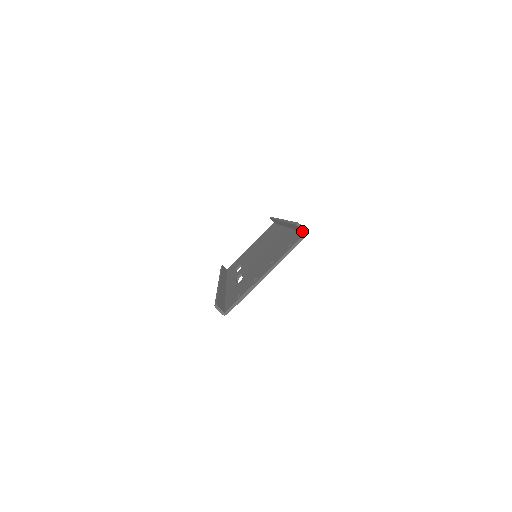
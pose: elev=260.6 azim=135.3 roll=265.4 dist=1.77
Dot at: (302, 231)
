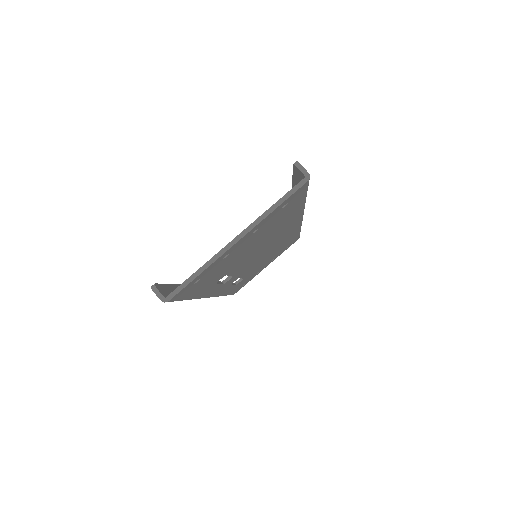
Dot at: (302, 176)
